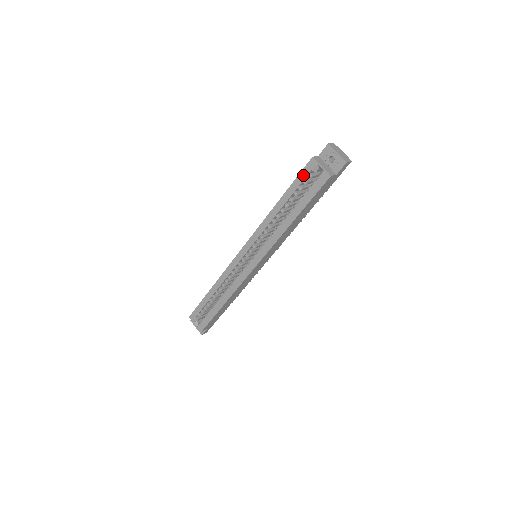
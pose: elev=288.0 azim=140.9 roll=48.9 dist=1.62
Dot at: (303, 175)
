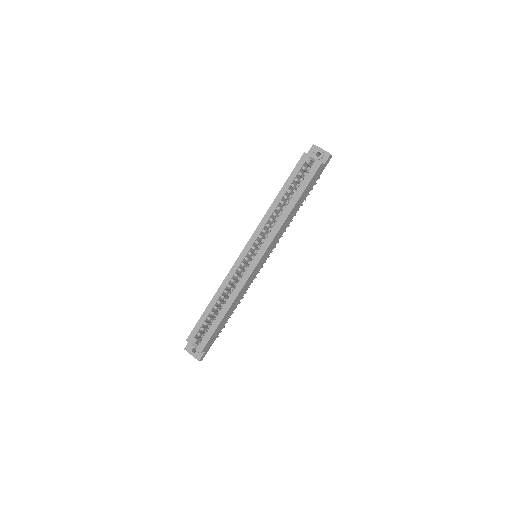
Dot at: (298, 168)
